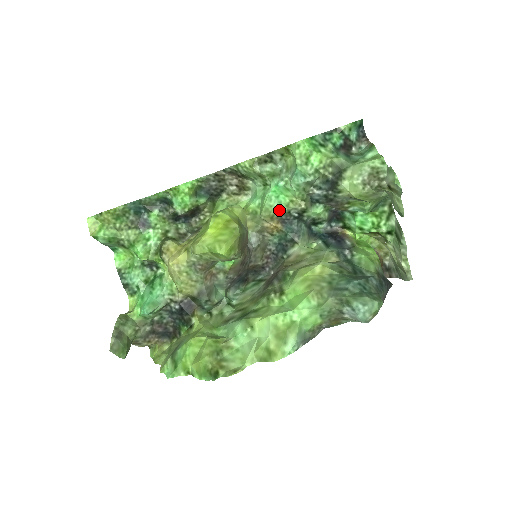
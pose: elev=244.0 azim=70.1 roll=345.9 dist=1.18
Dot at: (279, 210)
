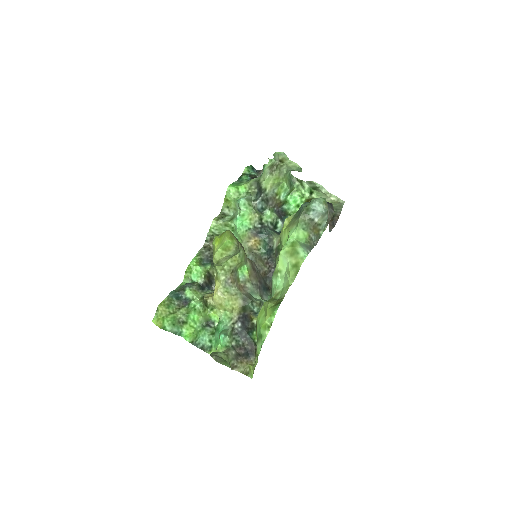
Dot at: (249, 230)
